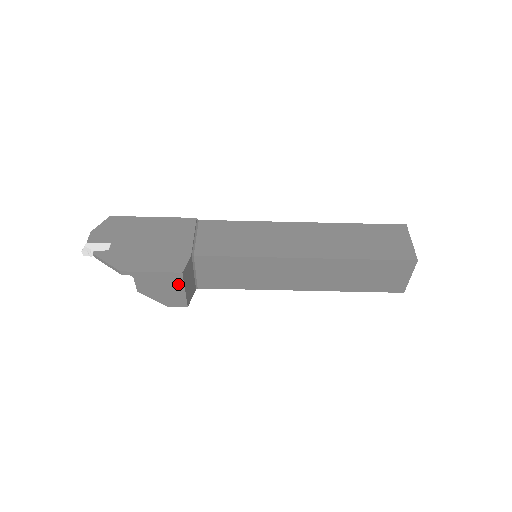
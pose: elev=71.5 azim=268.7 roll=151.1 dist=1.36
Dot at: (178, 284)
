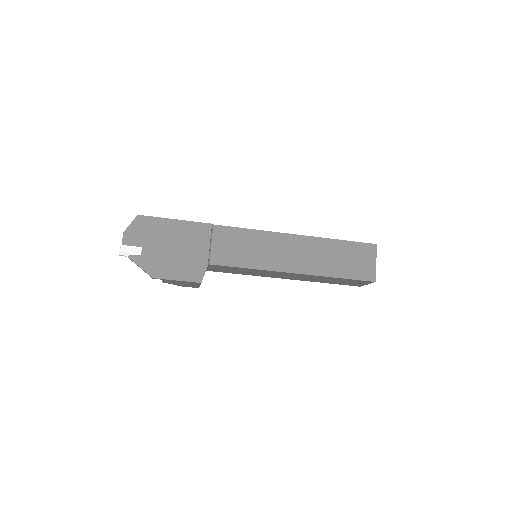
Dot at: (196, 284)
